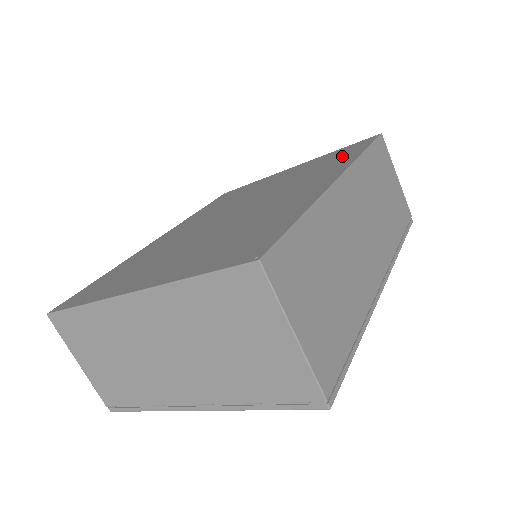
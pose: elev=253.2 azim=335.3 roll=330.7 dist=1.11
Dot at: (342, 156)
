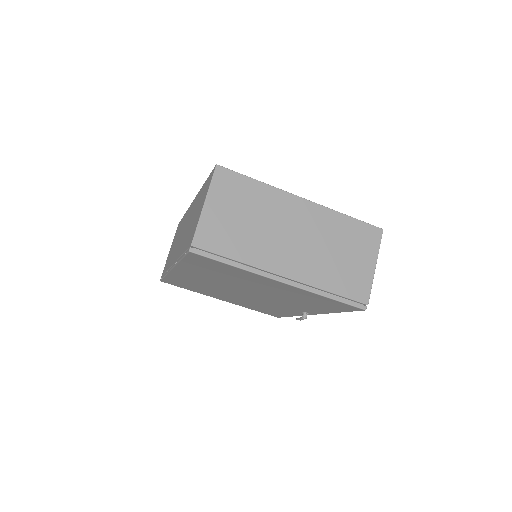
Dot at: occluded
